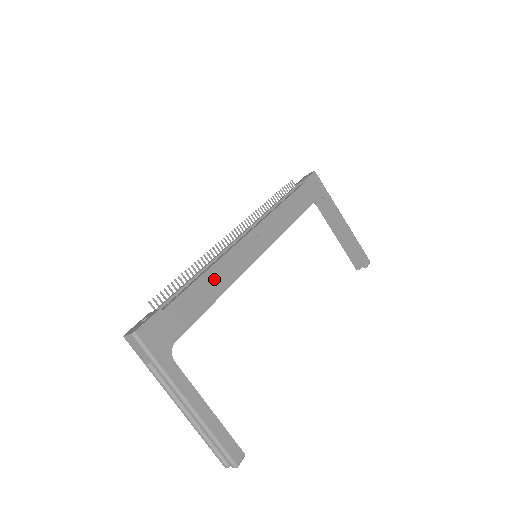
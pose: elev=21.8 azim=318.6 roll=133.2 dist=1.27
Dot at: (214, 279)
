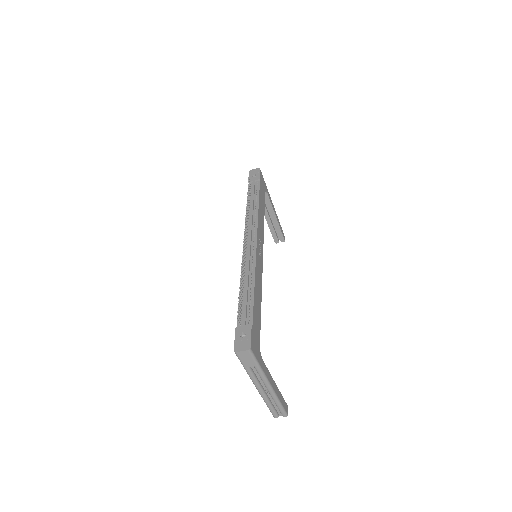
Dot at: (257, 287)
